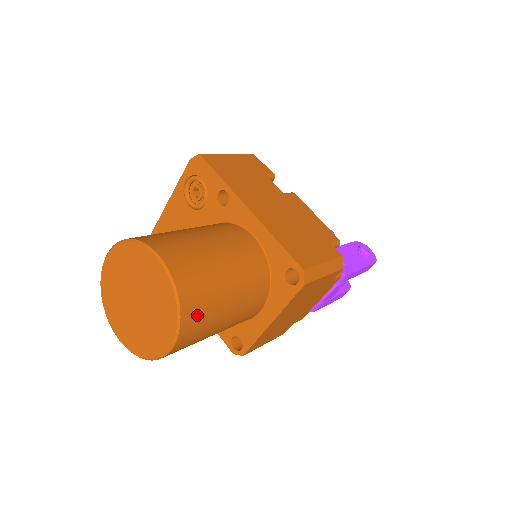
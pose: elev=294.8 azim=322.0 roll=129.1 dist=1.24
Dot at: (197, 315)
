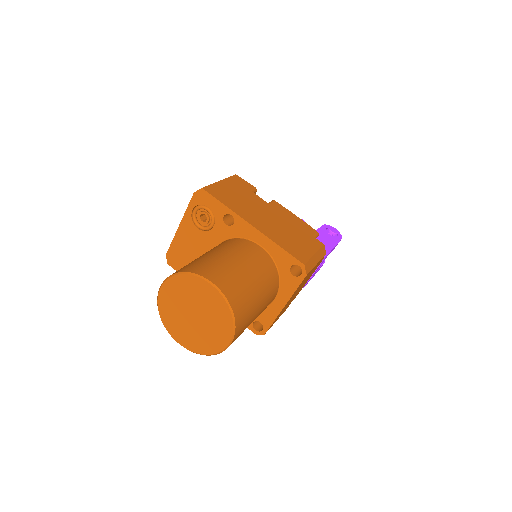
Dot at: (243, 316)
